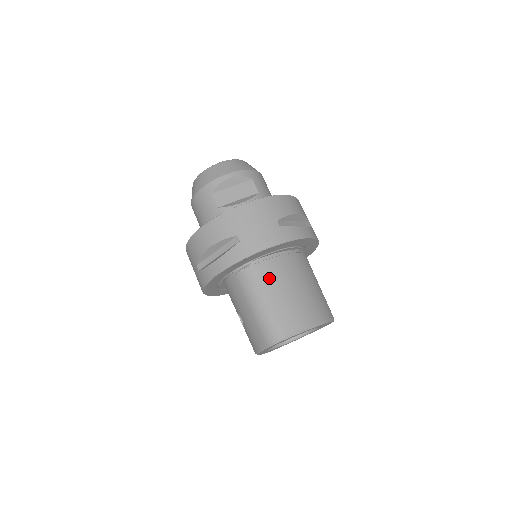
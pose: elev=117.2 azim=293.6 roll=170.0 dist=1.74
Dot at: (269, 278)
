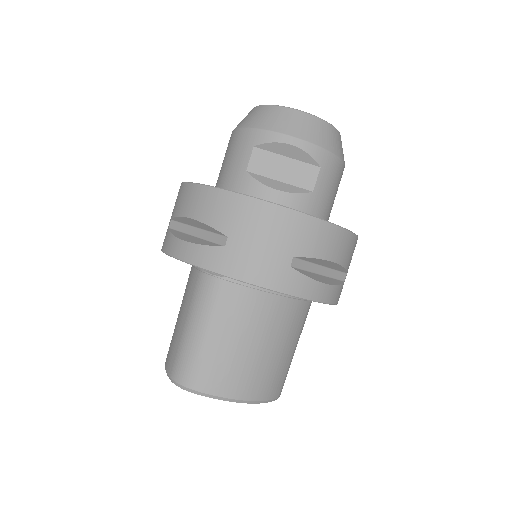
Dot at: (231, 311)
